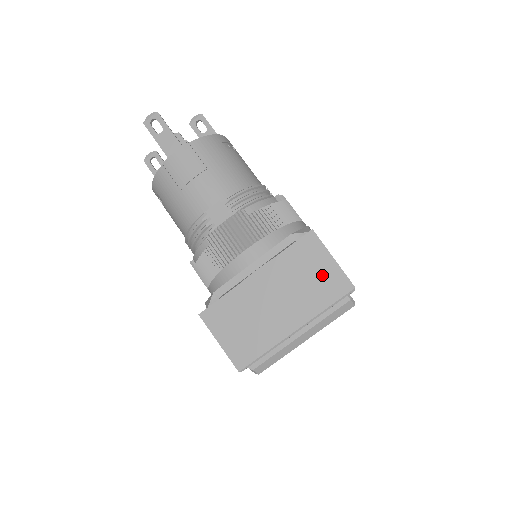
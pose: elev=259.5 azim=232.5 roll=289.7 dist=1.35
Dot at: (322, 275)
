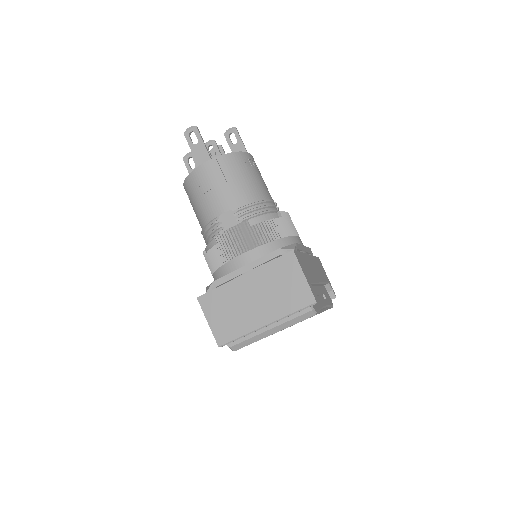
Dot at: (293, 287)
